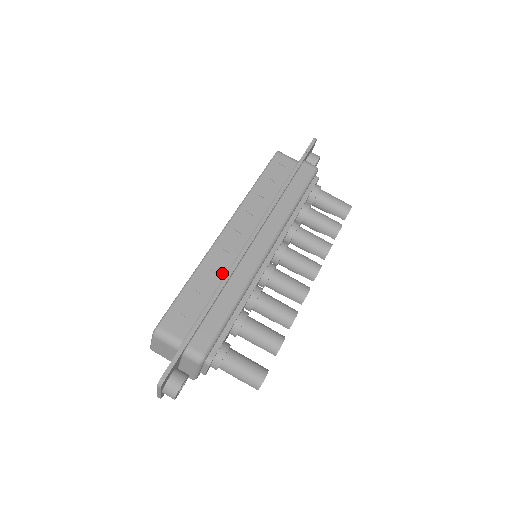
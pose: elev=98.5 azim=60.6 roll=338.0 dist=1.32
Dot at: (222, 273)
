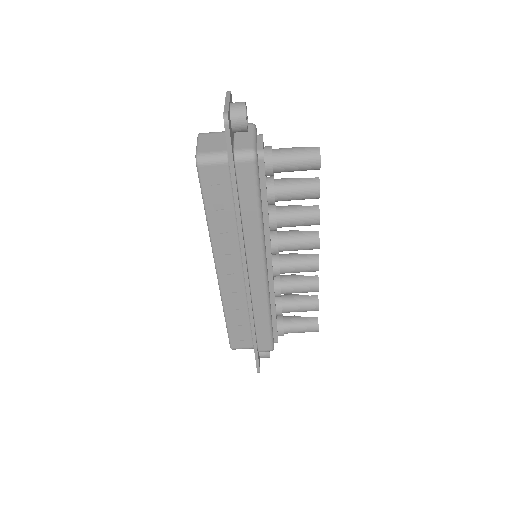
Dot at: (243, 303)
